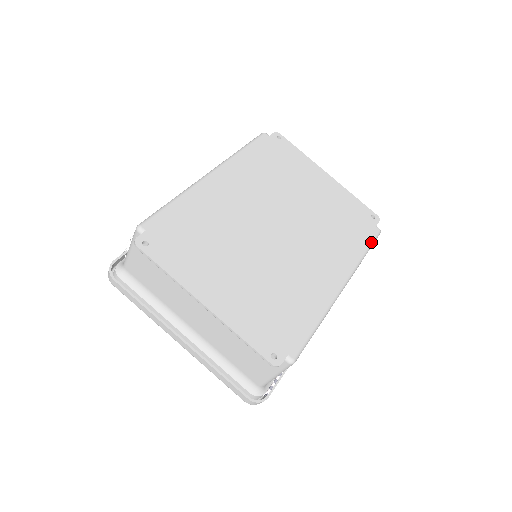
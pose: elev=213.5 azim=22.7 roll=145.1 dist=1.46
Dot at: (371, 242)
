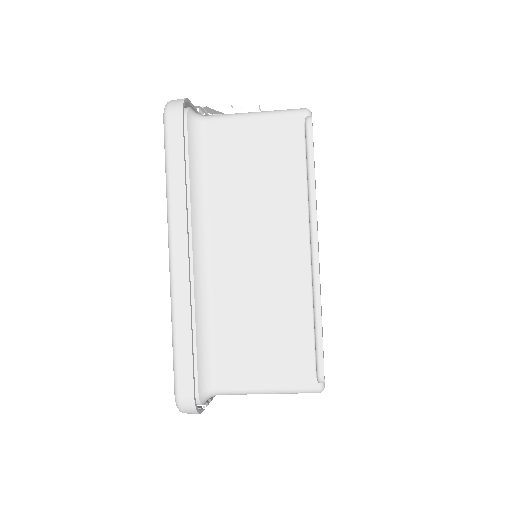
Dot at: occluded
